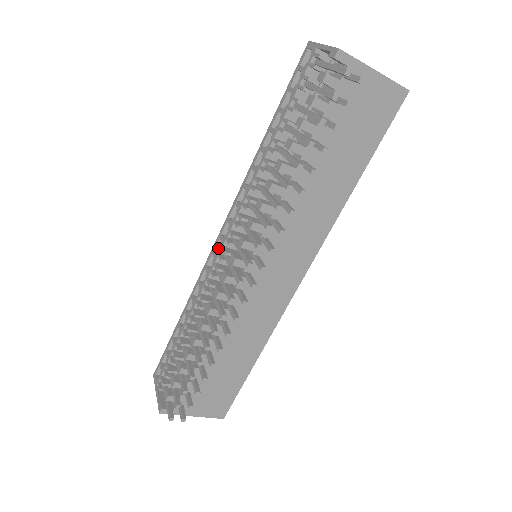
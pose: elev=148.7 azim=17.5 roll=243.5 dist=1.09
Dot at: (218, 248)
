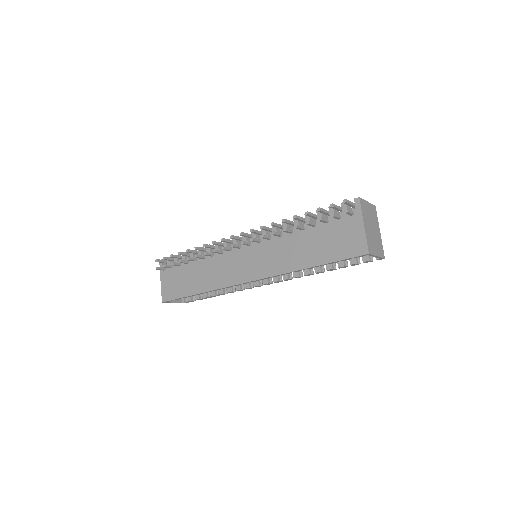
Dot at: occluded
